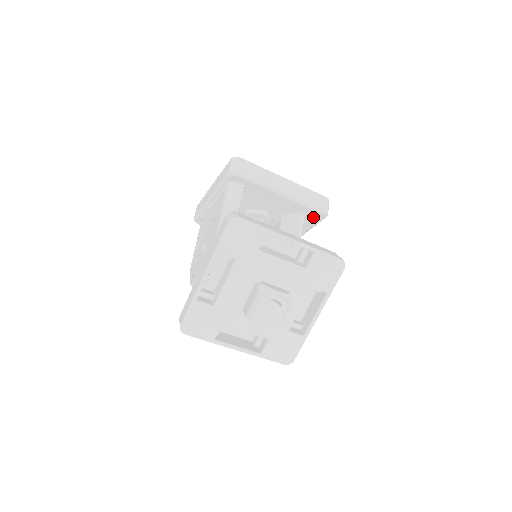
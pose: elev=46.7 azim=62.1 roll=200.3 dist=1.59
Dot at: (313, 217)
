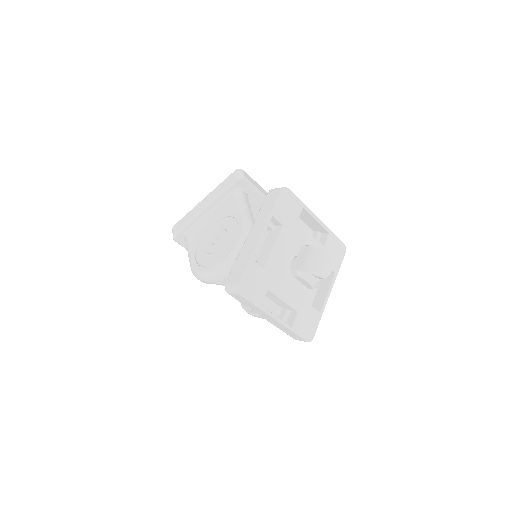
Dot at: occluded
